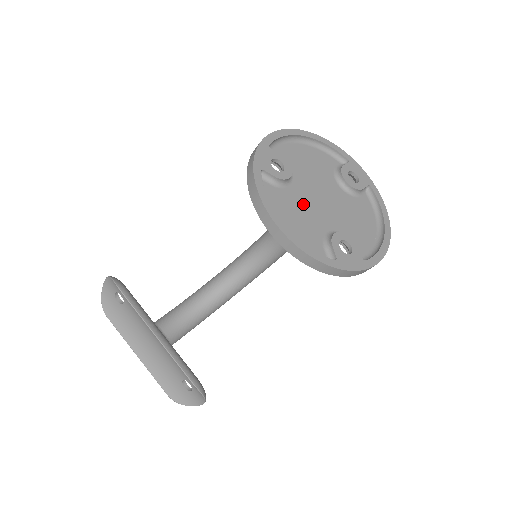
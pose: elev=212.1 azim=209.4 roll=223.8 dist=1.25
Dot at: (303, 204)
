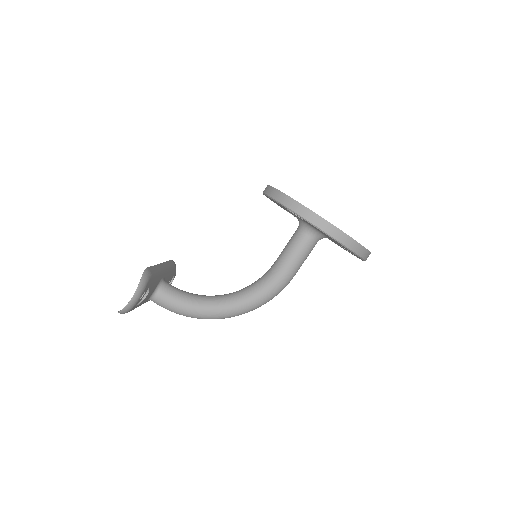
Dot at: occluded
